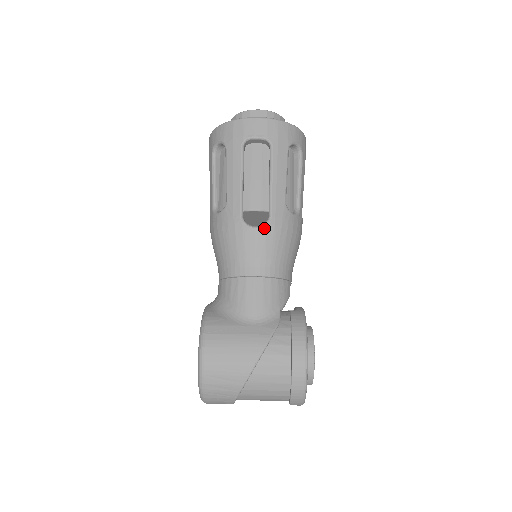
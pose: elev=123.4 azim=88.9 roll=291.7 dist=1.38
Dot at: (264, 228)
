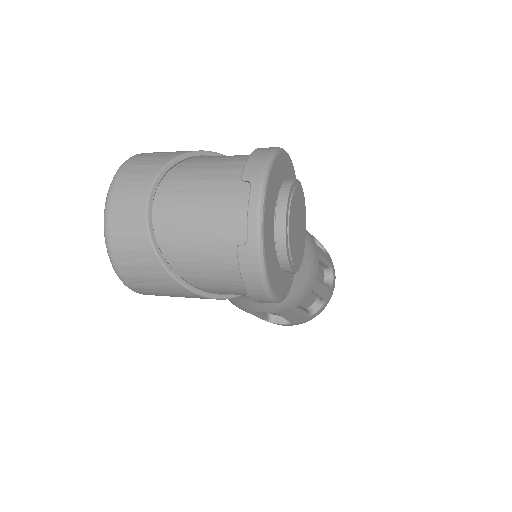
Dot at: occluded
